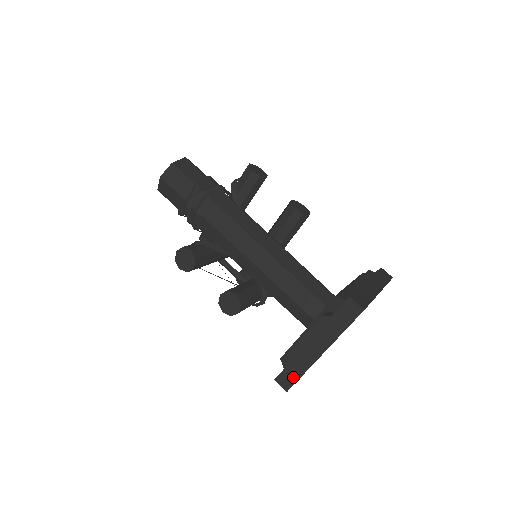
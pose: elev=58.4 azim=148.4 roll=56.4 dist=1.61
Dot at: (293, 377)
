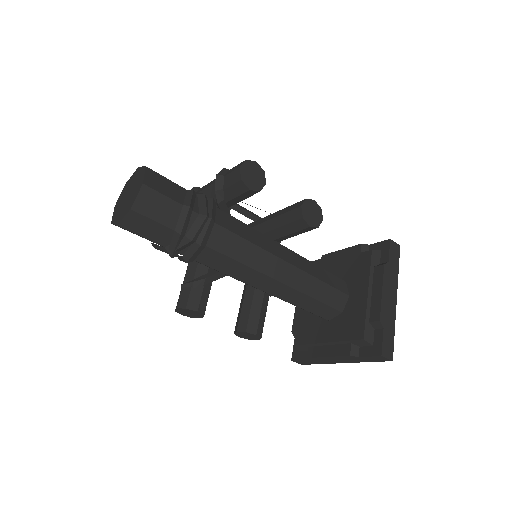
Dot at: (310, 363)
